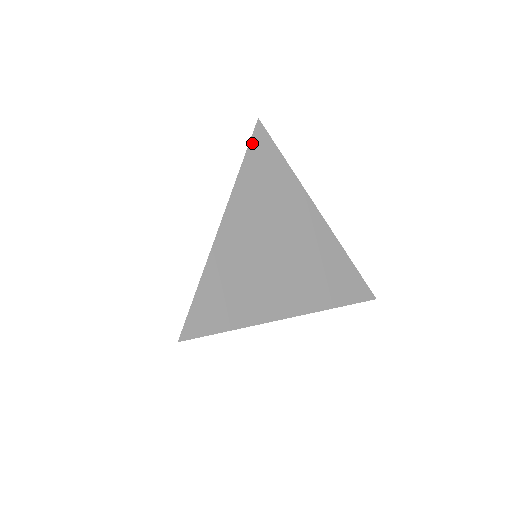
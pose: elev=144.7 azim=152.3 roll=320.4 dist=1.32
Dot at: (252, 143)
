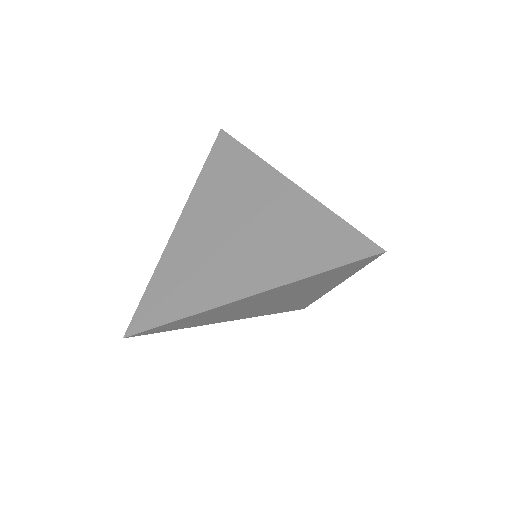
Dot at: (349, 264)
